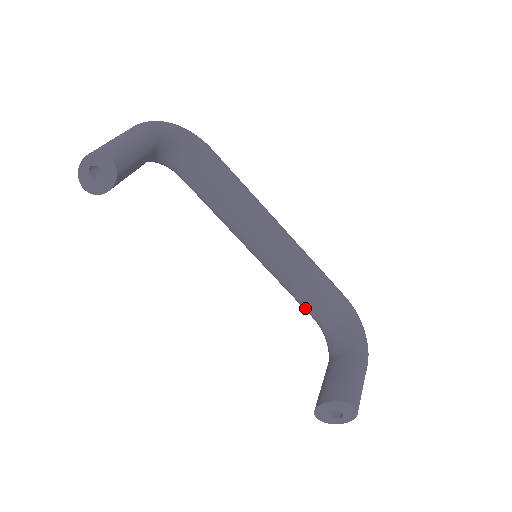
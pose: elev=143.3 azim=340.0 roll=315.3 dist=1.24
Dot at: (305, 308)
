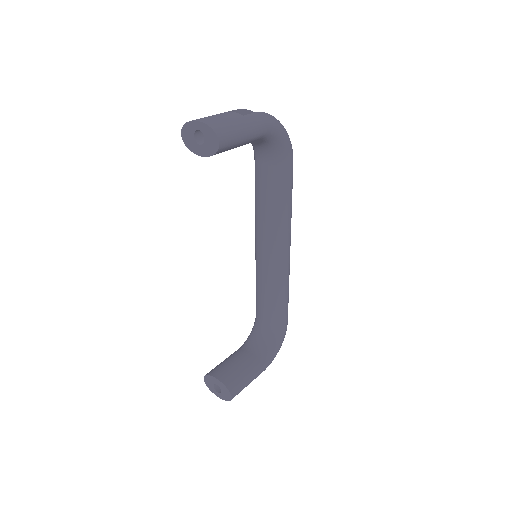
Dot at: (257, 304)
